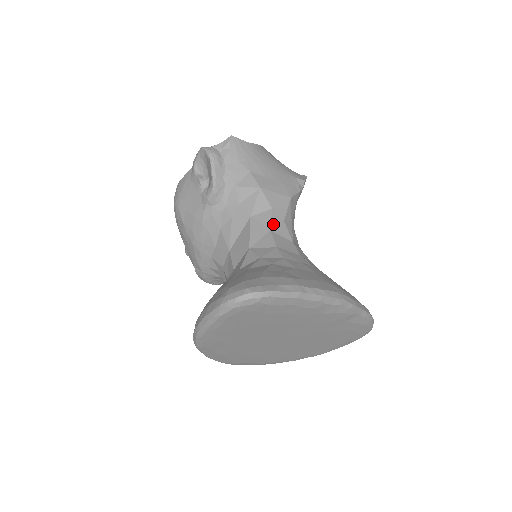
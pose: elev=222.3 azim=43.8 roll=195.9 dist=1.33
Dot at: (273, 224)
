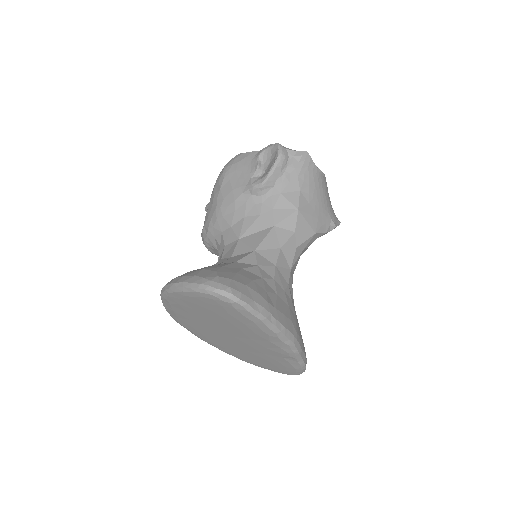
Dot at: (287, 245)
